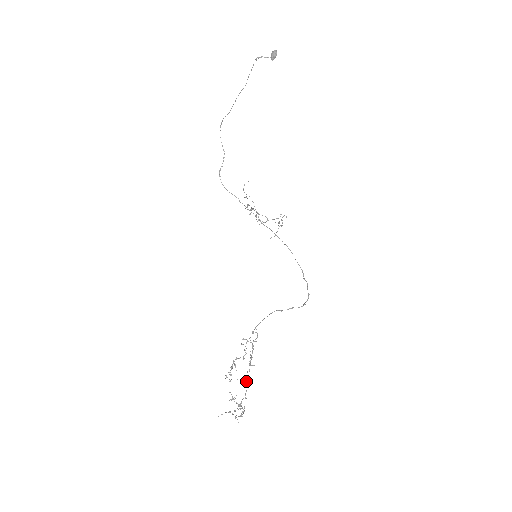
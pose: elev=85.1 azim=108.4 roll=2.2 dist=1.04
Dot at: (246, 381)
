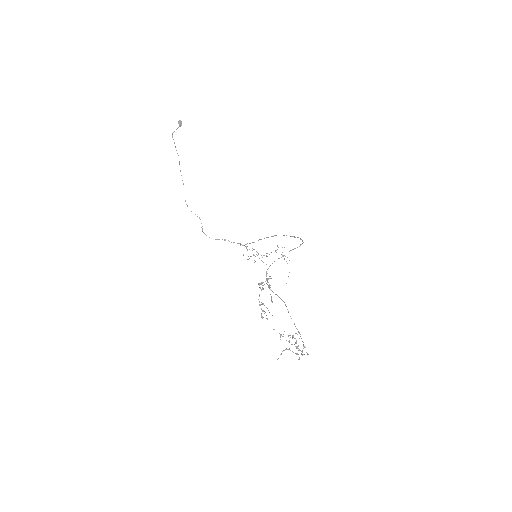
Dot at: occluded
